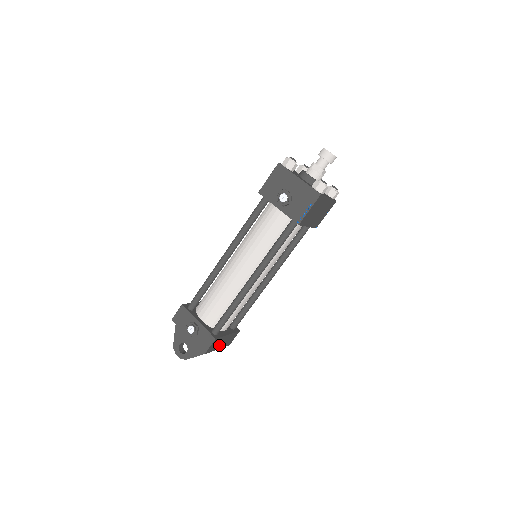
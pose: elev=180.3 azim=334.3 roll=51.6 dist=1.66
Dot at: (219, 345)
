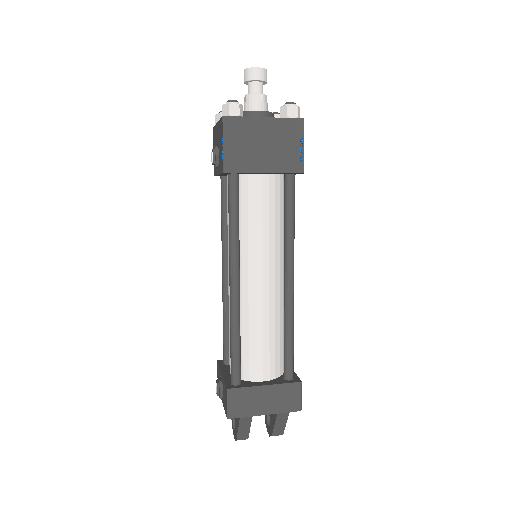
Dot at: (260, 406)
